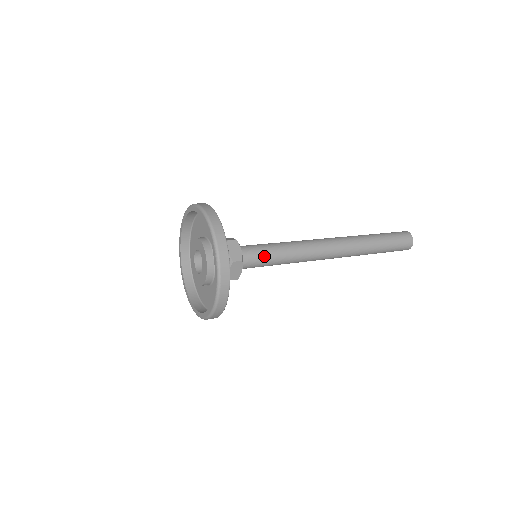
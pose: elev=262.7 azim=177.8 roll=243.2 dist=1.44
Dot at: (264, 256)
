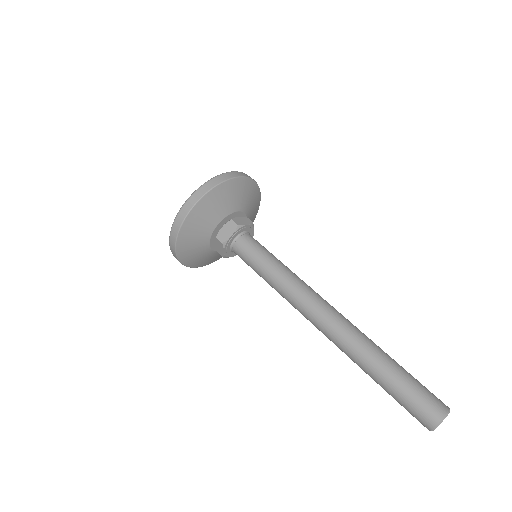
Dot at: (259, 250)
